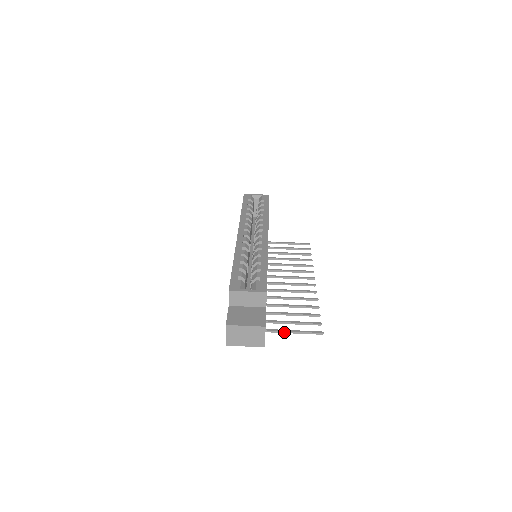
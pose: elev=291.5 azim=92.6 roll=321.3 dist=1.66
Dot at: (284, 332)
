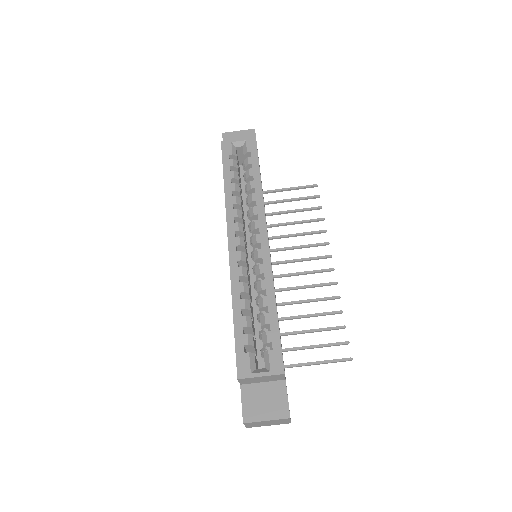
Dot at: (307, 365)
